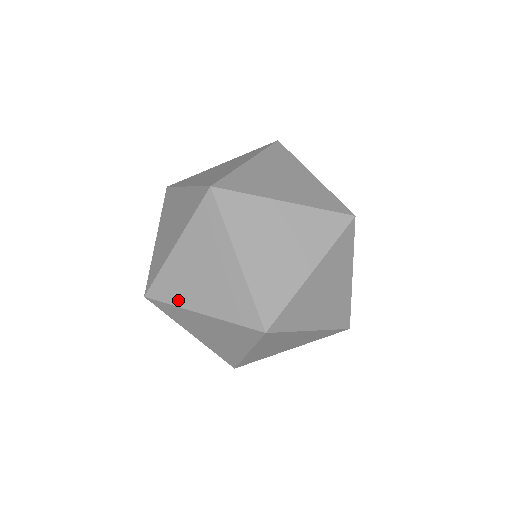
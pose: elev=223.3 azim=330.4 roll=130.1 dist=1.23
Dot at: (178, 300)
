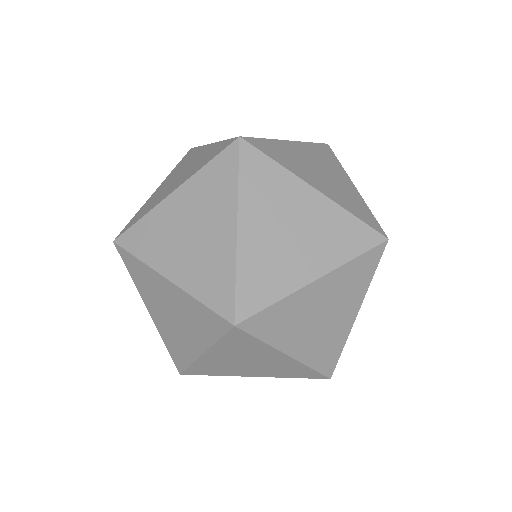
Dot at: (188, 356)
